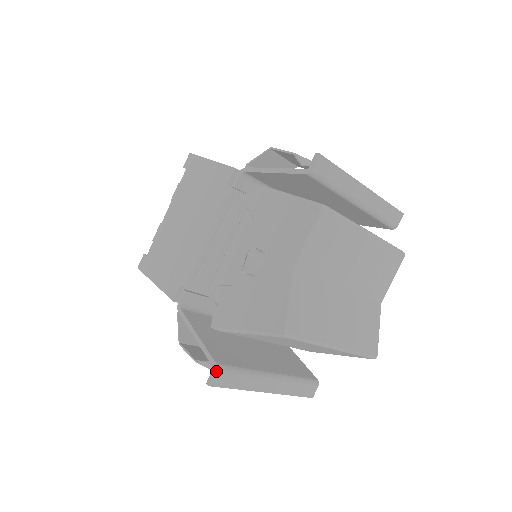
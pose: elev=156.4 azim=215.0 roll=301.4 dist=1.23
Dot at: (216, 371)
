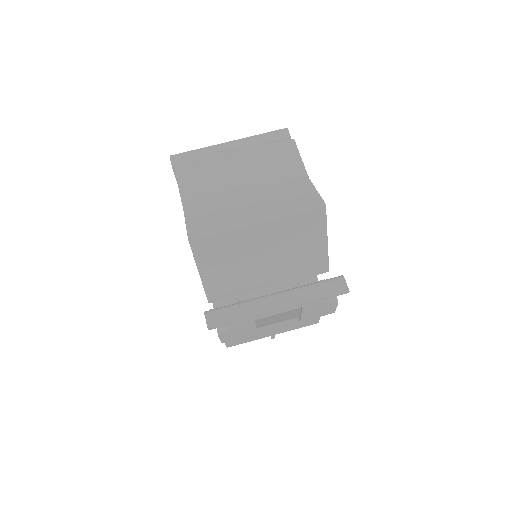
Dot at: (205, 315)
